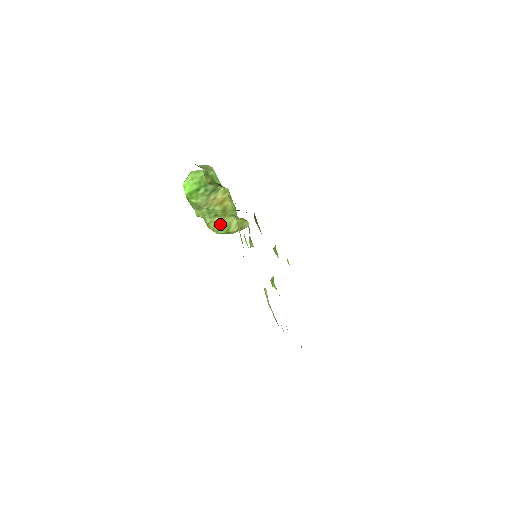
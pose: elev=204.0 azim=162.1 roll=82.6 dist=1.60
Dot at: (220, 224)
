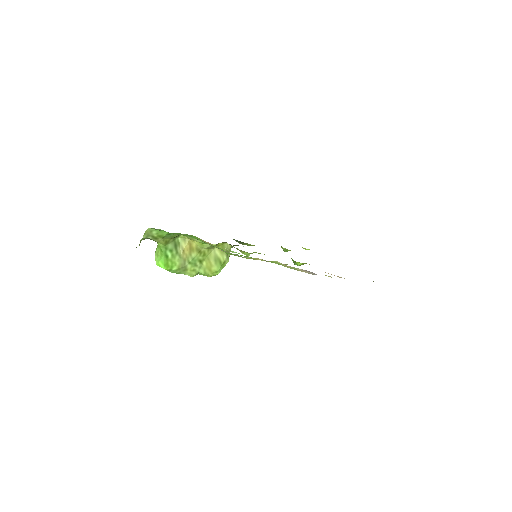
Dot at: (211, 264)
